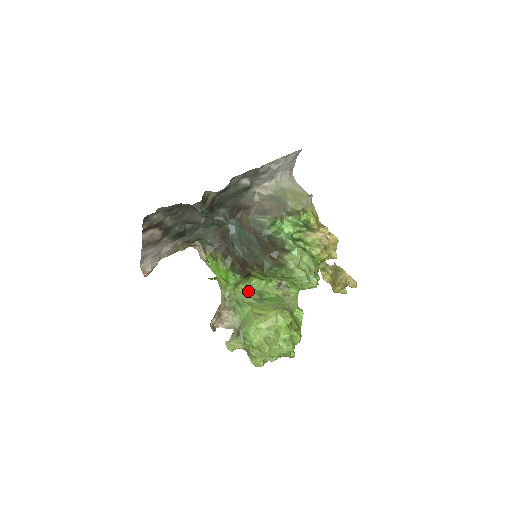
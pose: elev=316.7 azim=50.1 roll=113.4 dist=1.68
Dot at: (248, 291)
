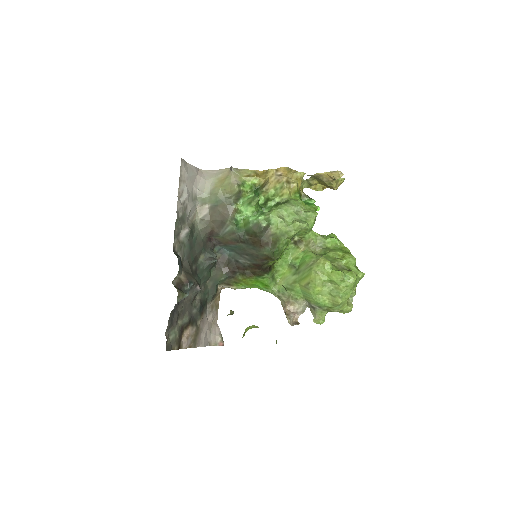
Dot at: (284, 273)
